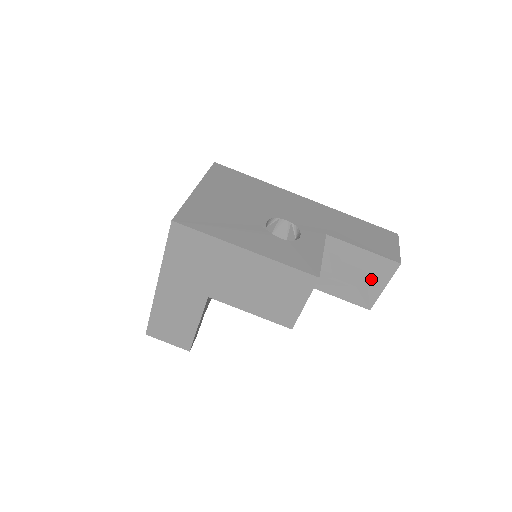
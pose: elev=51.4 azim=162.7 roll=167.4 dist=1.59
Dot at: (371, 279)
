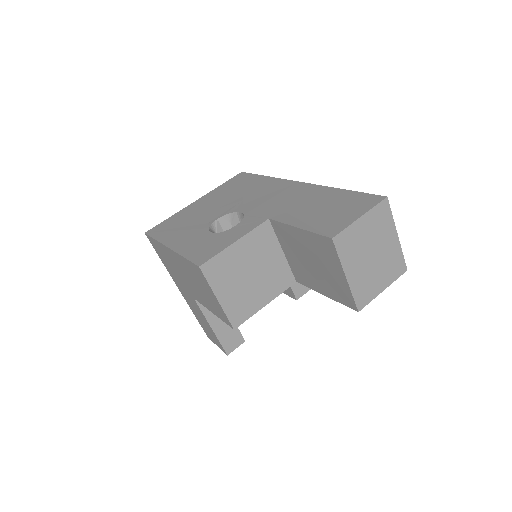
Dot at: (328, 266)
